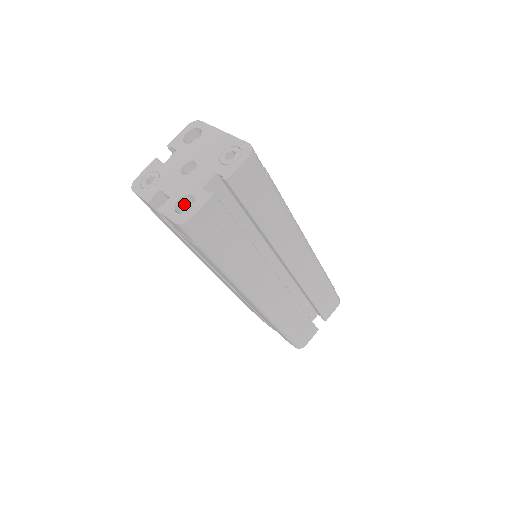
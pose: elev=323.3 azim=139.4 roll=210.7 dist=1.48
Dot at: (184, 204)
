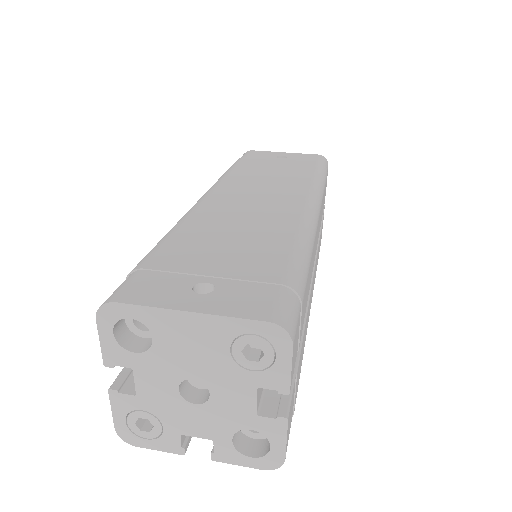
Dot at: occluded
